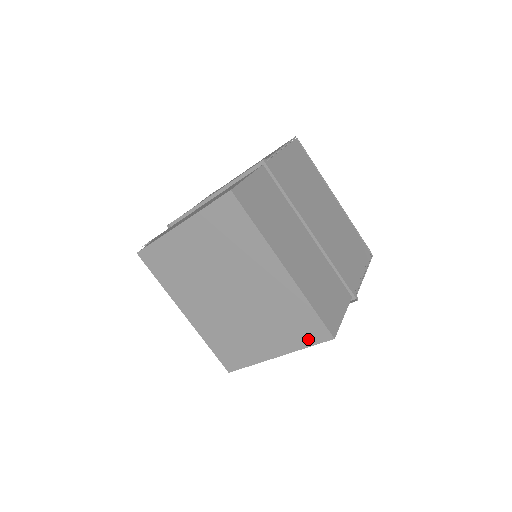
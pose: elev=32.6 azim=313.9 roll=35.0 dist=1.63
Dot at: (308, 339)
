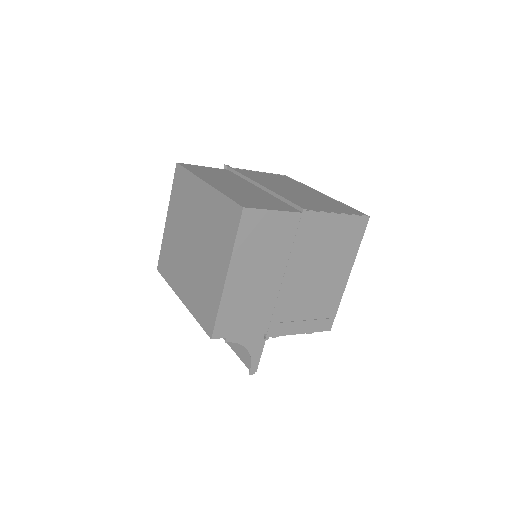
Dot at: (233, 230)
